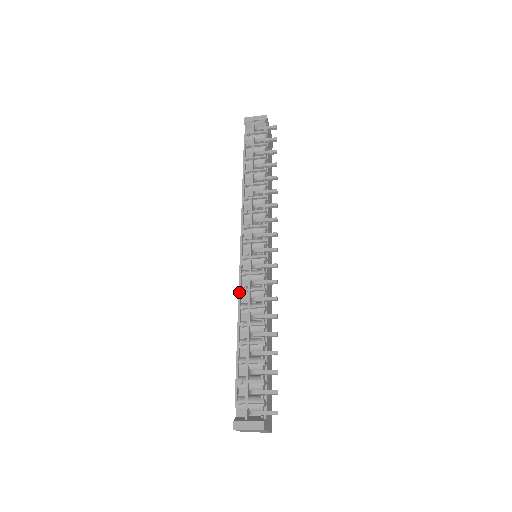
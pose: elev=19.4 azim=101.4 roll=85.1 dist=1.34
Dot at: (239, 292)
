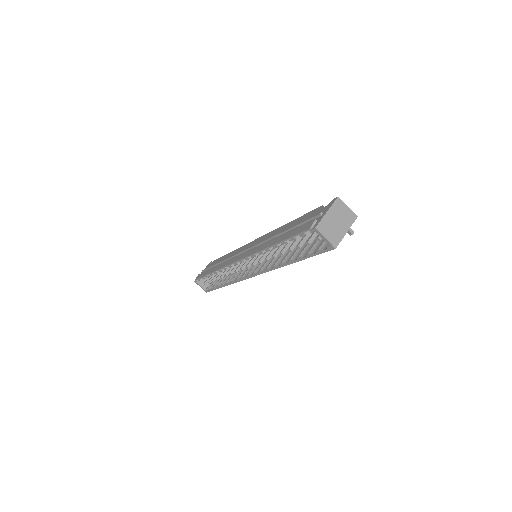
Dot at: (273, 231)
